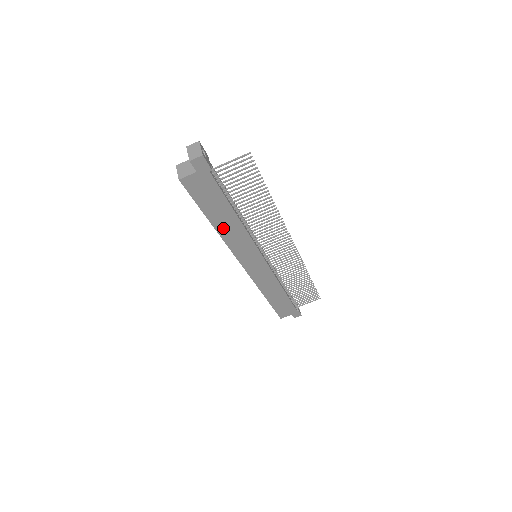
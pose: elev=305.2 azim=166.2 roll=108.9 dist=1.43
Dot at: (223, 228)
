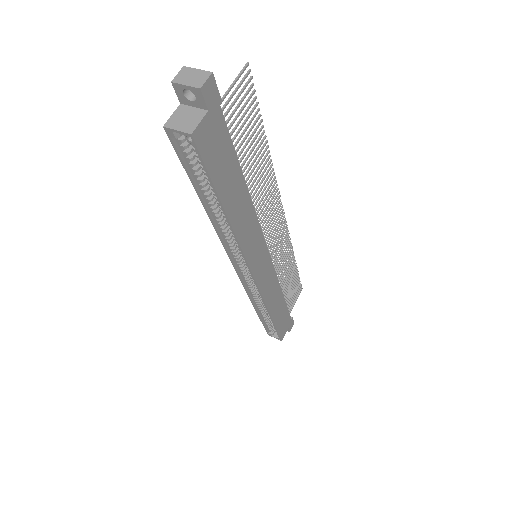
Dot at: (236, 216)
